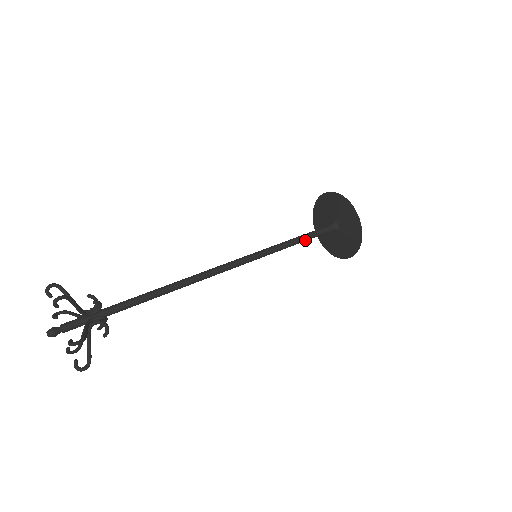
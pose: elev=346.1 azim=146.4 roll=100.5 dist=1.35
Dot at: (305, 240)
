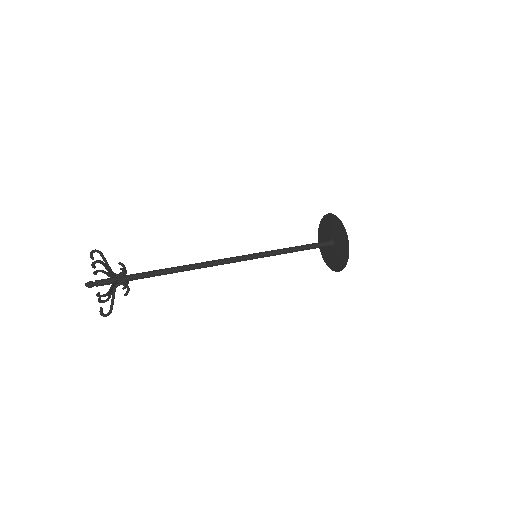
Dot at: (301, 248)
